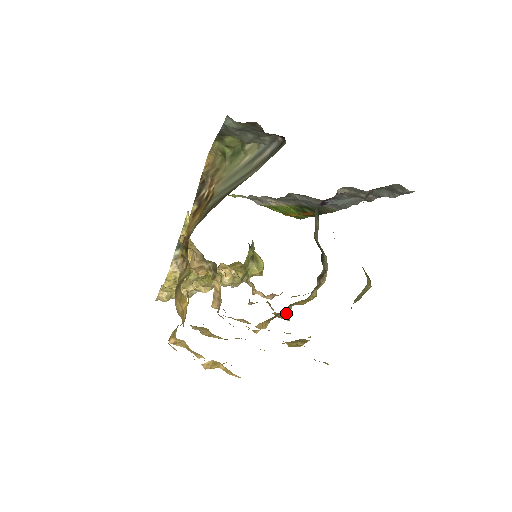
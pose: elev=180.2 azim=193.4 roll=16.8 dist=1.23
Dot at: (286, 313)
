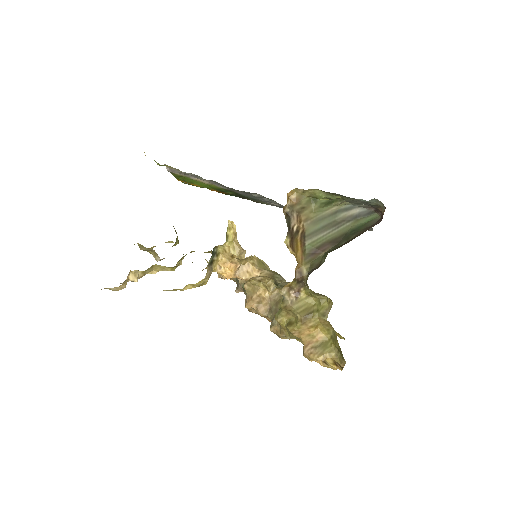
Dot at: occluded
